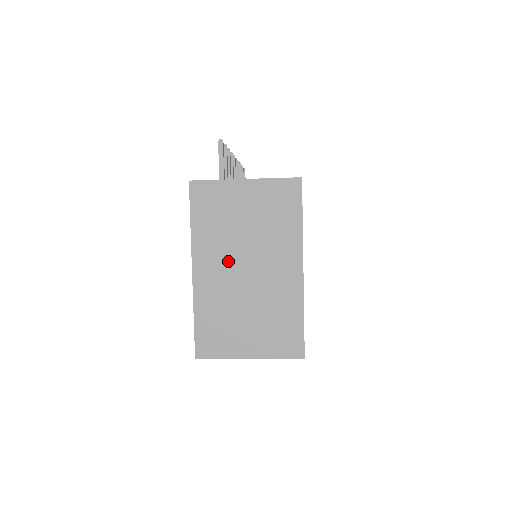
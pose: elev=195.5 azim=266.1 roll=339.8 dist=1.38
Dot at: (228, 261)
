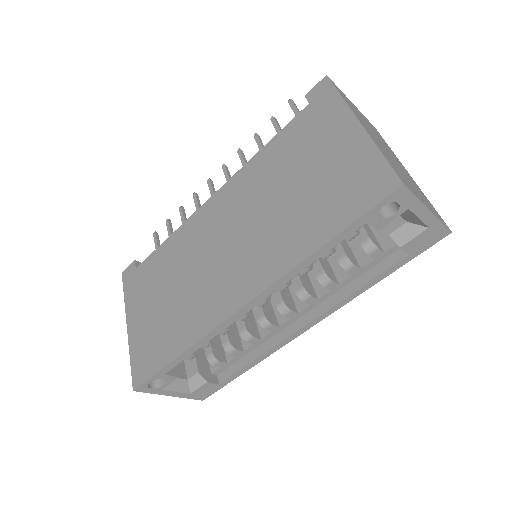
Dot at: (374, 136)
